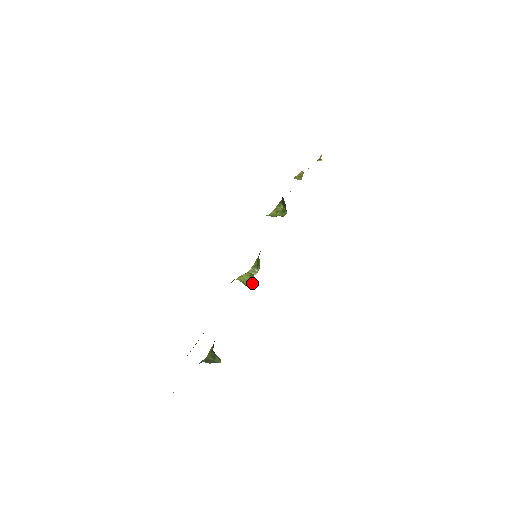
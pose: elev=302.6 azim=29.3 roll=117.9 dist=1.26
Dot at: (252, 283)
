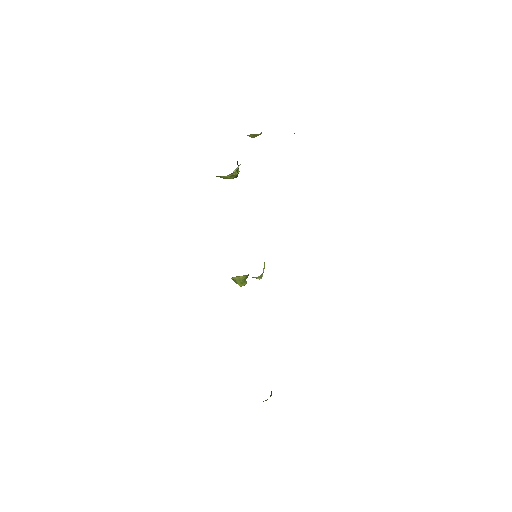
Dot at: (245, 281)
